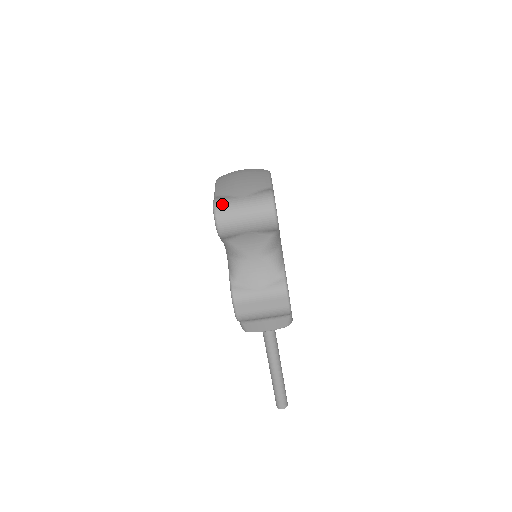
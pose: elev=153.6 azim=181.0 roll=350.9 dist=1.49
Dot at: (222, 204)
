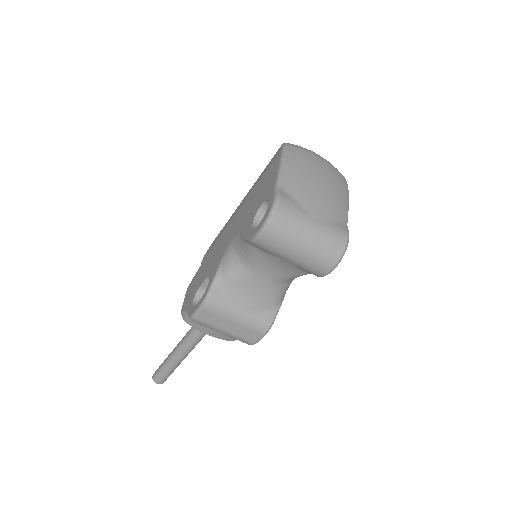
Dot at: (286, 212)
